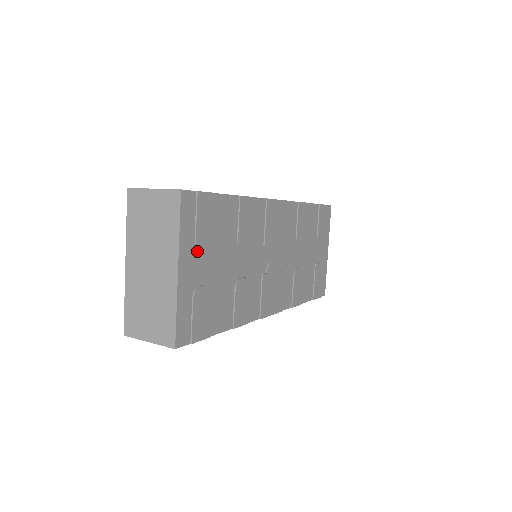
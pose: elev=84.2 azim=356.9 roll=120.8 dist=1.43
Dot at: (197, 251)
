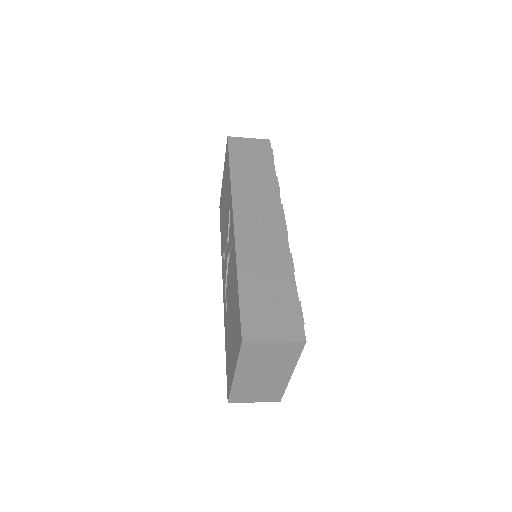
Dot at: occluded
